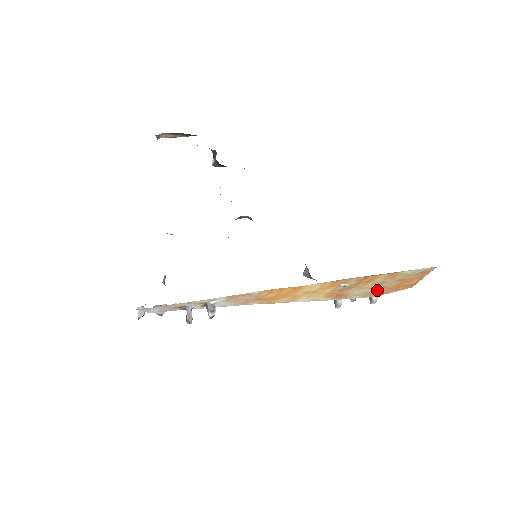
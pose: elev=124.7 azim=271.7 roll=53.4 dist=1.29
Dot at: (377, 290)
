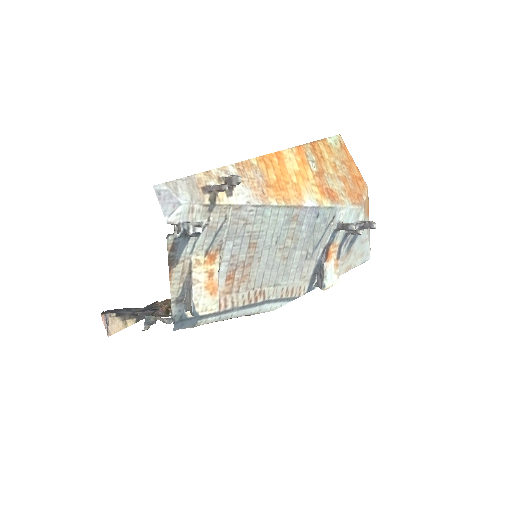
Dot at: (347, 186)
